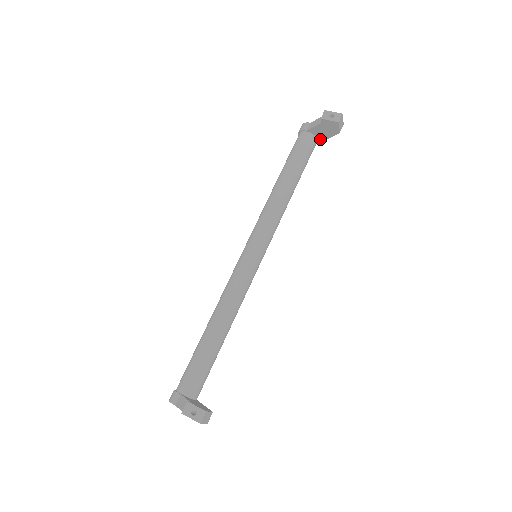
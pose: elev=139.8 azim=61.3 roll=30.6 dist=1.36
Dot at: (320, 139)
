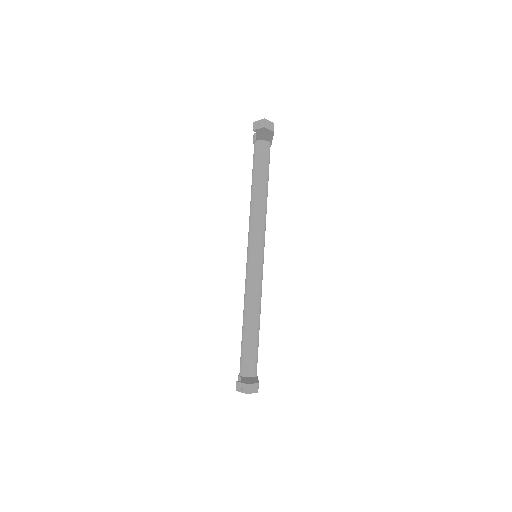
Dot at: (269, 140)
